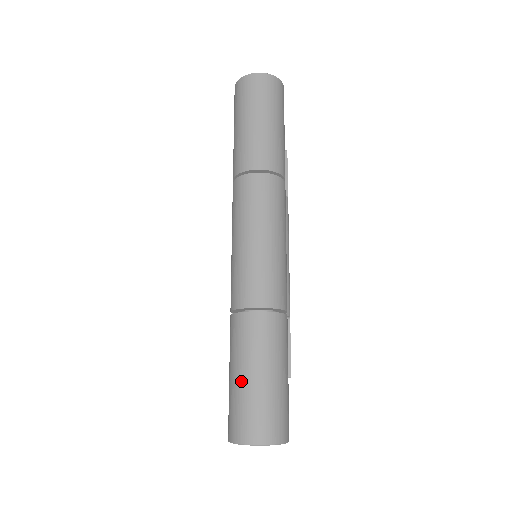
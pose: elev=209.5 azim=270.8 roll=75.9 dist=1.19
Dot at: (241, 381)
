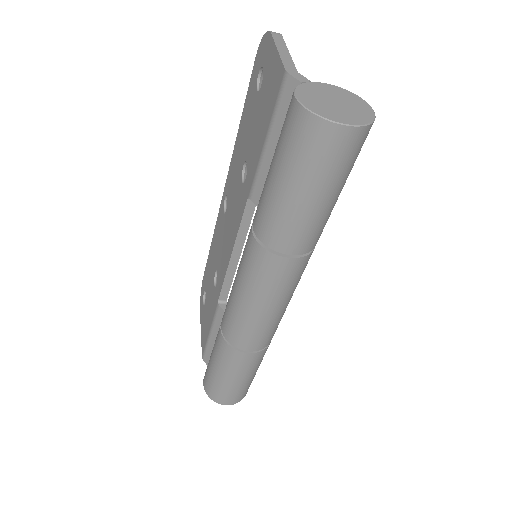
Dot at: (222, 379)
